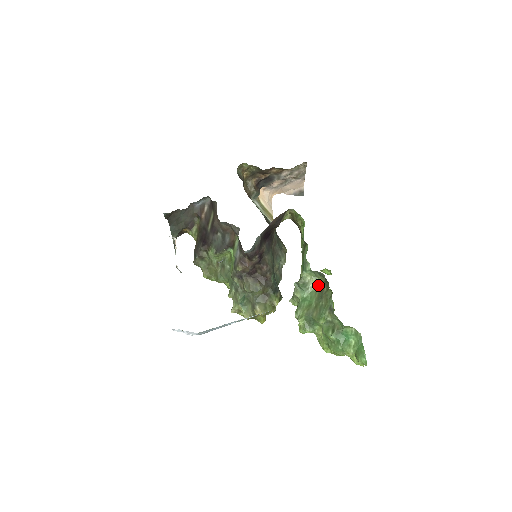
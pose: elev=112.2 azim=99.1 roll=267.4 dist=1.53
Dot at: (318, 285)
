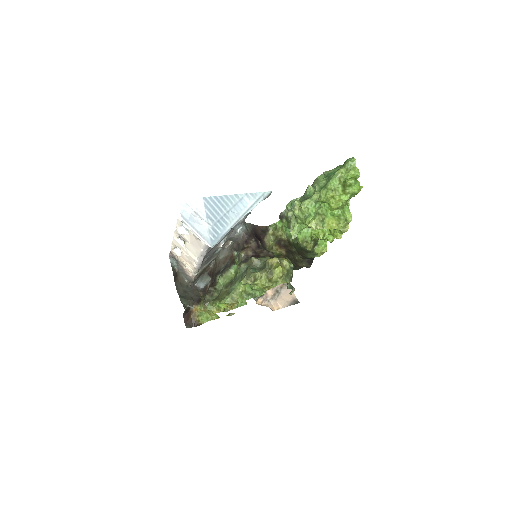
Dot at: occluded
